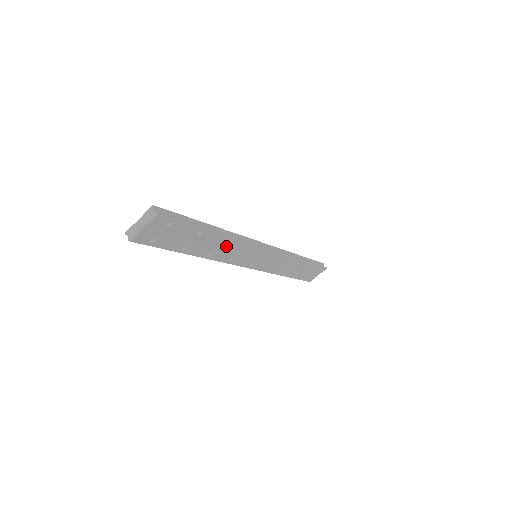
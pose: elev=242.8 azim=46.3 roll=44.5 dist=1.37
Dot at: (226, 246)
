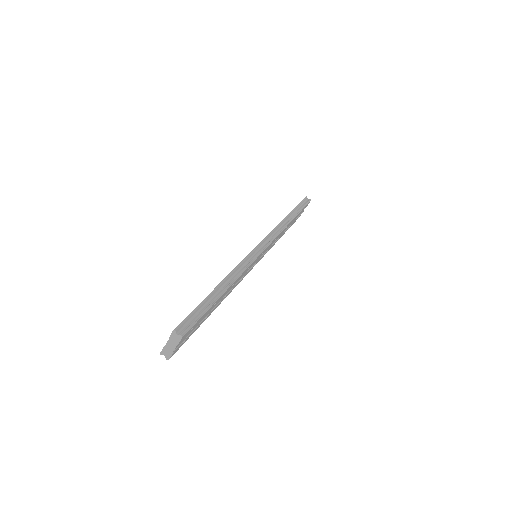
Dot at: (234, 283)
